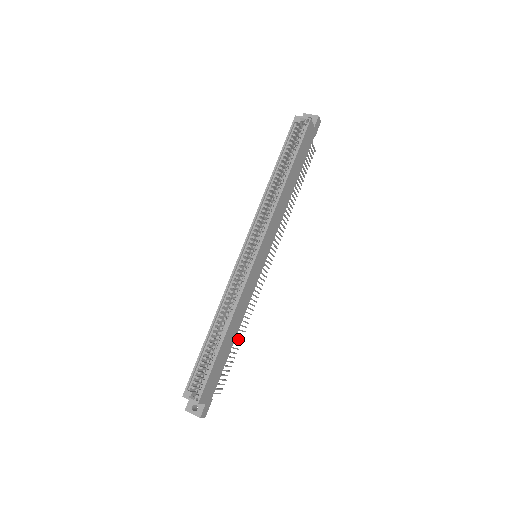
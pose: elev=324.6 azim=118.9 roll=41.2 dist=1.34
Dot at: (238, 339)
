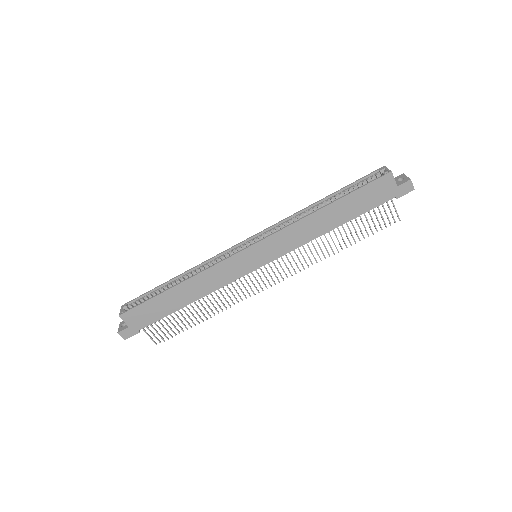
Dot at: (198, 314)
